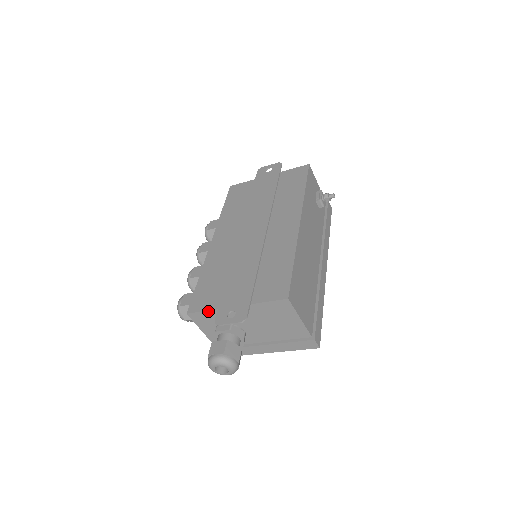
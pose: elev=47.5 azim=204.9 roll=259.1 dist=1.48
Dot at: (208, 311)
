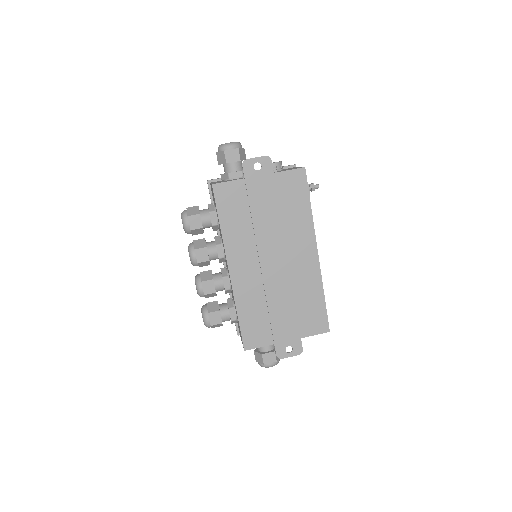
Dot at: occluded
